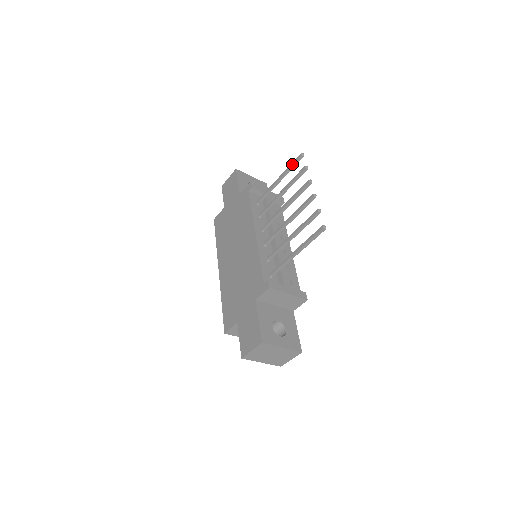
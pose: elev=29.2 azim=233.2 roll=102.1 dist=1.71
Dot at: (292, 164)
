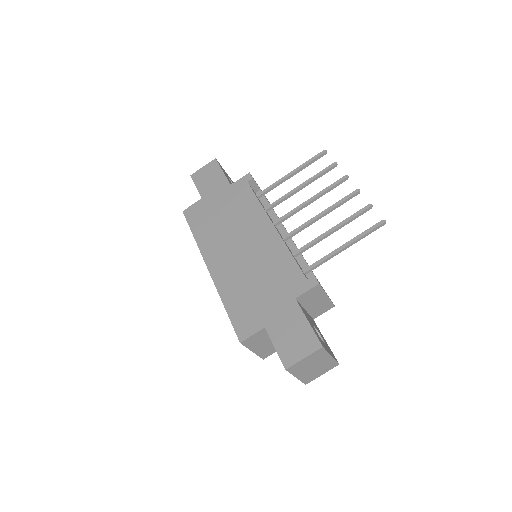
Dot at: (312, 159)
